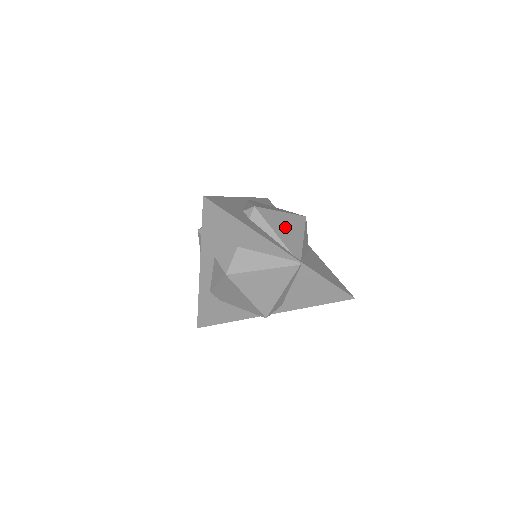
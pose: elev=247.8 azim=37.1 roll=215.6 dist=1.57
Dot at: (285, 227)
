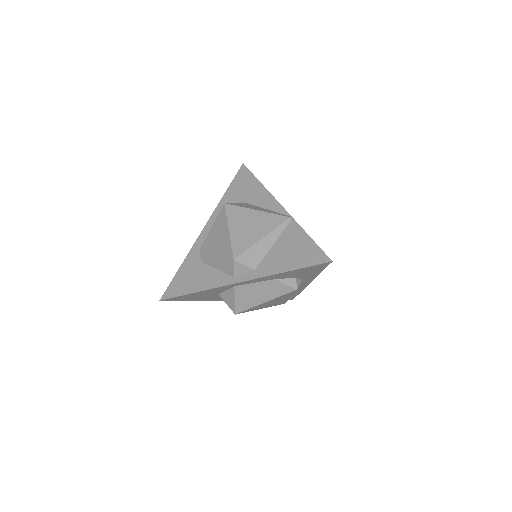
Dot at: occluded
